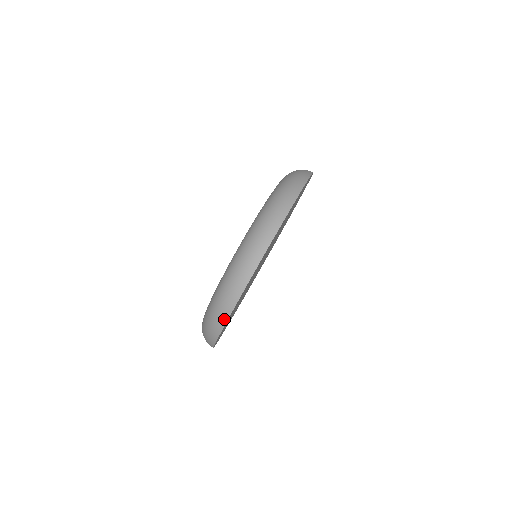
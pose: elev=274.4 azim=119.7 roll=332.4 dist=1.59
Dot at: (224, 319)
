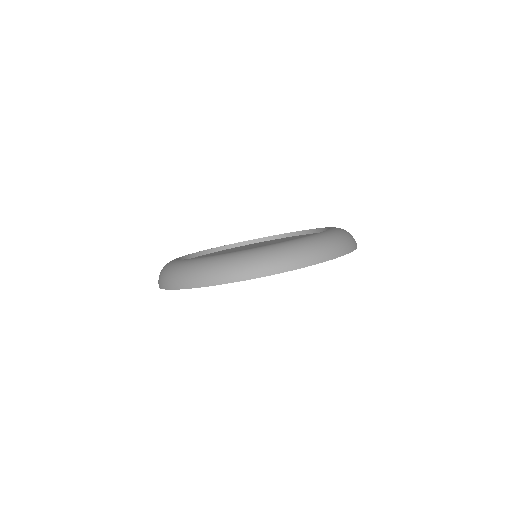
Dot at: occluded
